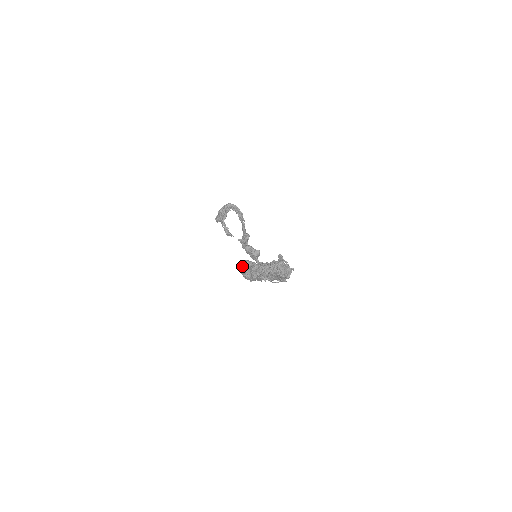
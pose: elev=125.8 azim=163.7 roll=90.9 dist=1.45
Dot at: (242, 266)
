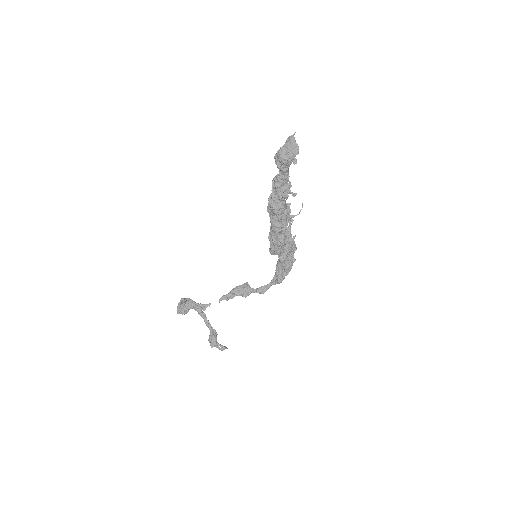
Dot at: (280, 148)
